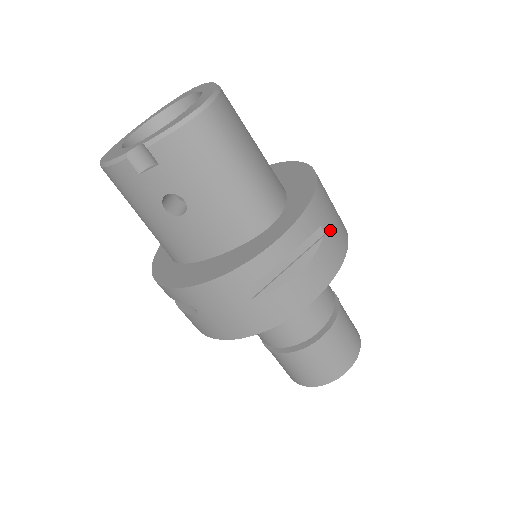
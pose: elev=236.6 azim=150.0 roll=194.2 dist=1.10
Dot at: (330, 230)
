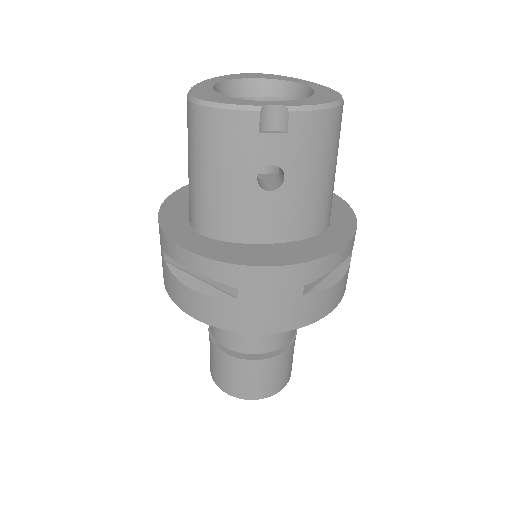
Dot at: occluded
